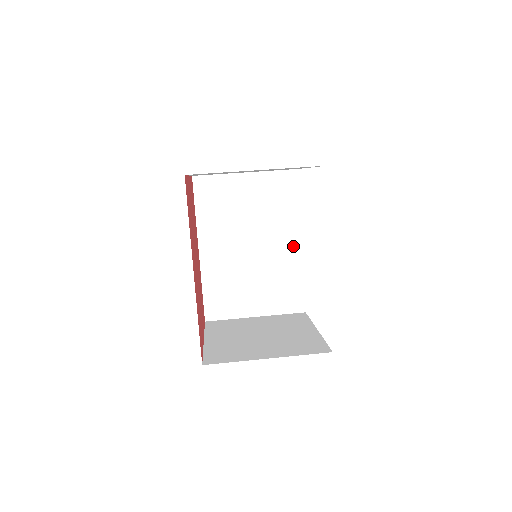
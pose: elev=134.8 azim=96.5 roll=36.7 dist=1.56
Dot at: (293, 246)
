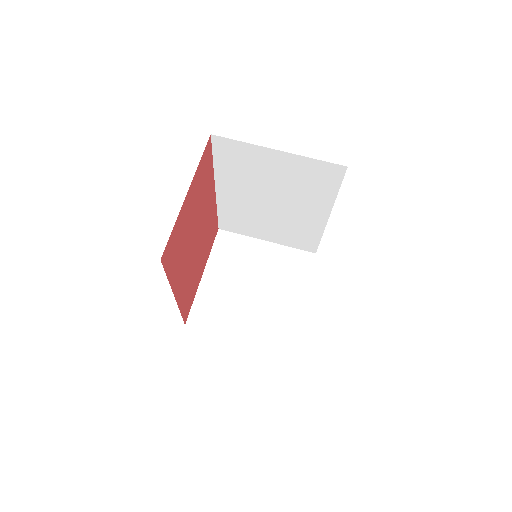
Dot at: (318, 216)
